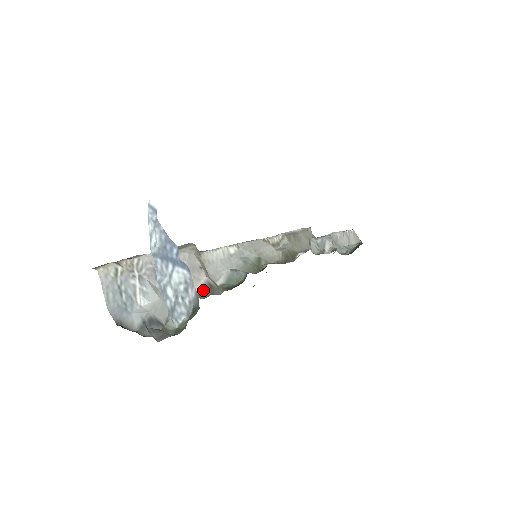
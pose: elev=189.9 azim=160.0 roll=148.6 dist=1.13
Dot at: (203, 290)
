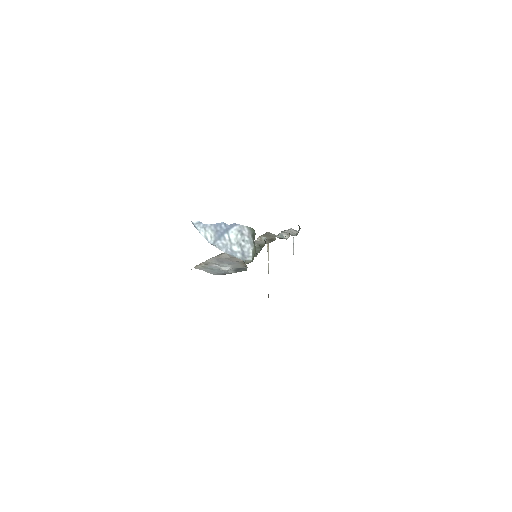
Dot at: occluded
